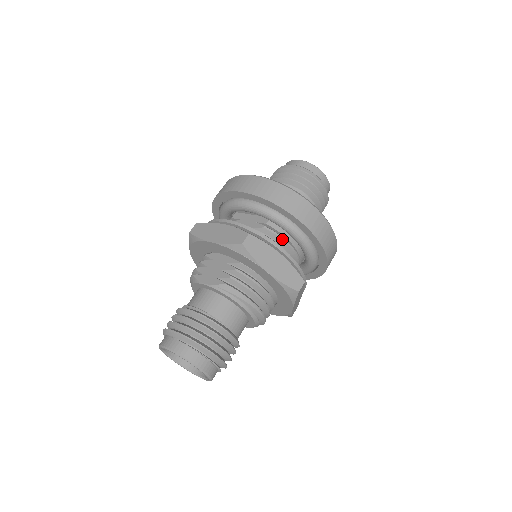
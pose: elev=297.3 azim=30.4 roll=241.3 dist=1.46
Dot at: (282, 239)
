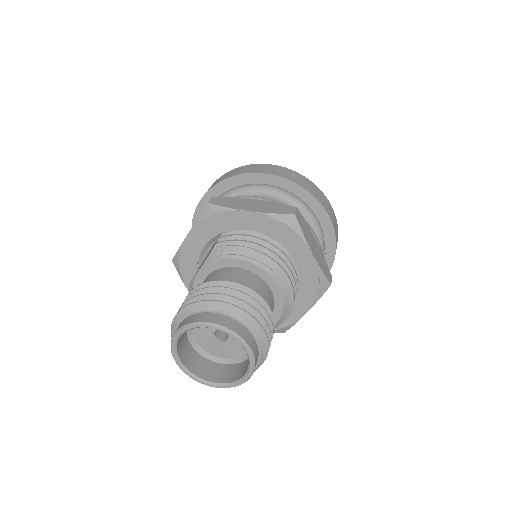
Dot at: occluded
